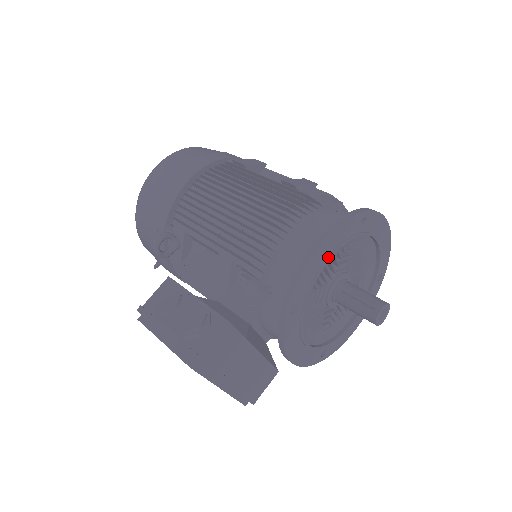
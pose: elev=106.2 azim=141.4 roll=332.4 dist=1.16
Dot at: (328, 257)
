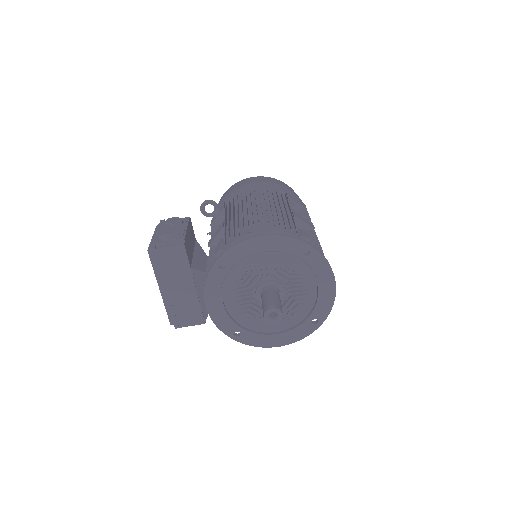
Dot at: (264, 251)
